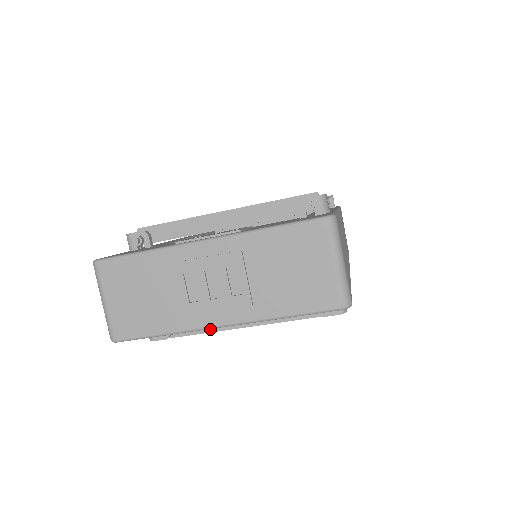
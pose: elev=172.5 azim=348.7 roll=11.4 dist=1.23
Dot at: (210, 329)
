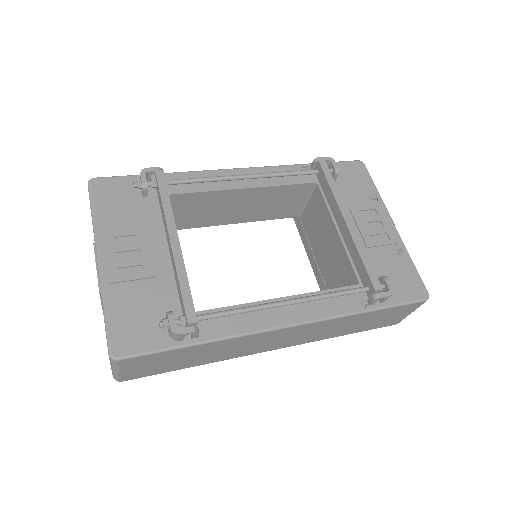
Dot at: occluded
